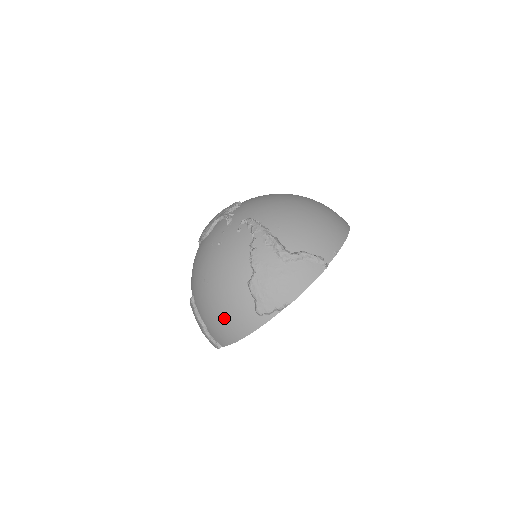
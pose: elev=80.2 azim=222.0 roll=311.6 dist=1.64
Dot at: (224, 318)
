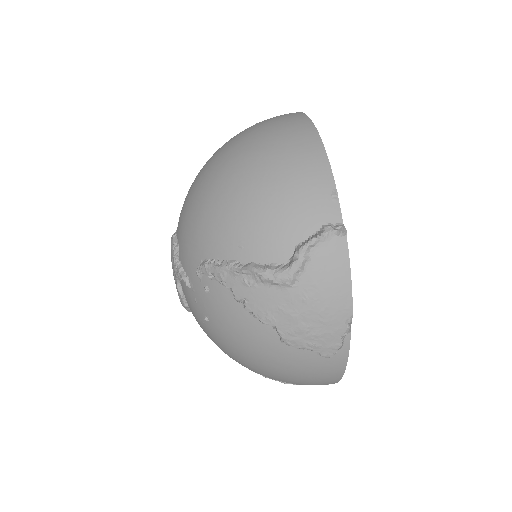
Dot at: (300, 380)
